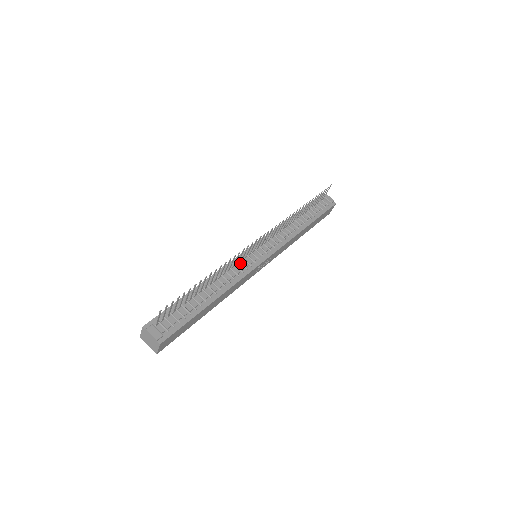
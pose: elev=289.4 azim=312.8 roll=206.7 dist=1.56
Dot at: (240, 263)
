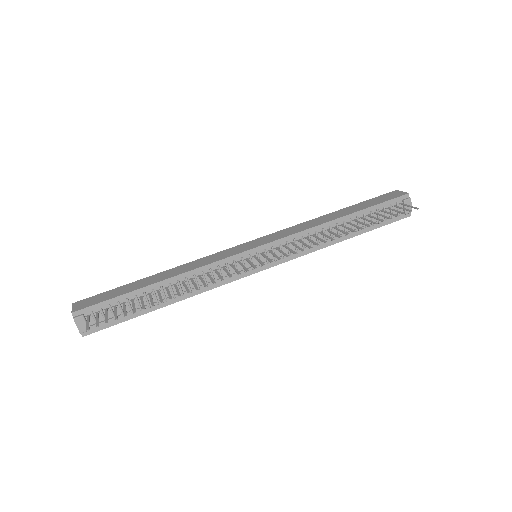
Dot at: (227, 268)
